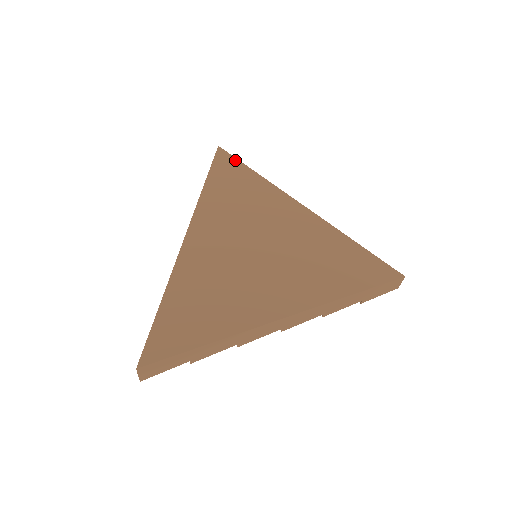
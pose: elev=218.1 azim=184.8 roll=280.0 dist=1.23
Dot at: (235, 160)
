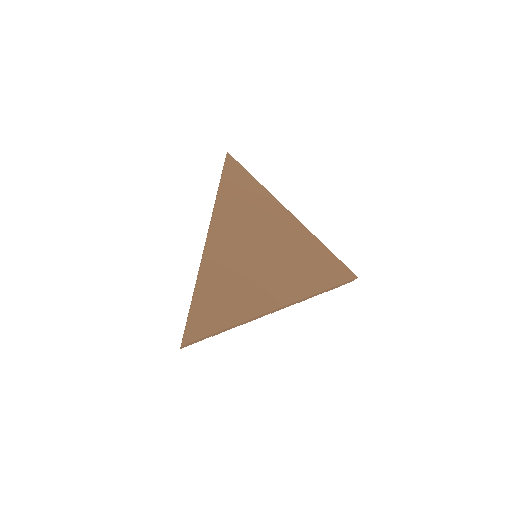
Dot at: (241, 168)
